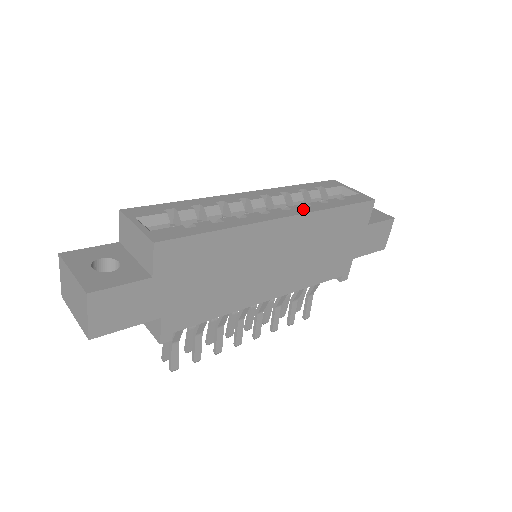
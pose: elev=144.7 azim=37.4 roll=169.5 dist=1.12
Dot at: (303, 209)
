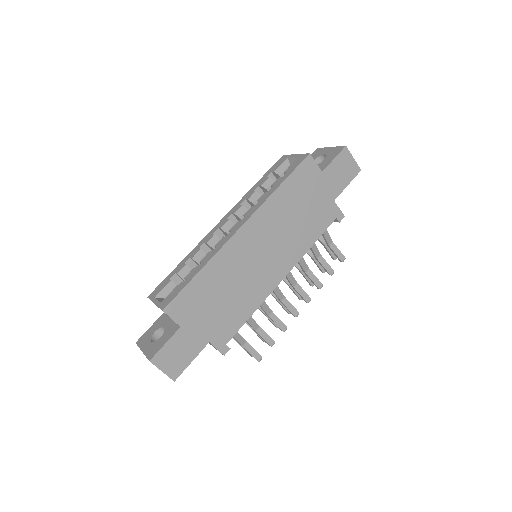
Dot at: (253, 210)
